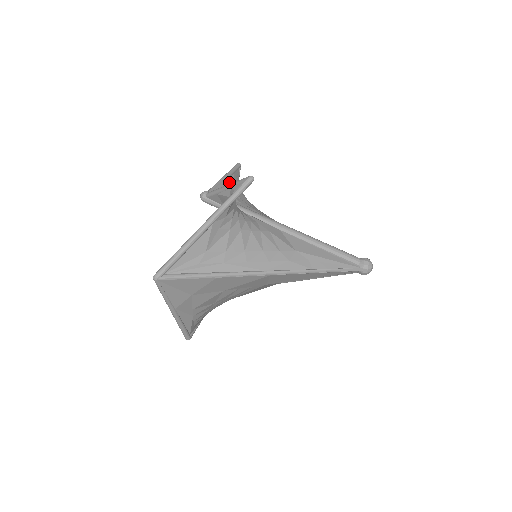
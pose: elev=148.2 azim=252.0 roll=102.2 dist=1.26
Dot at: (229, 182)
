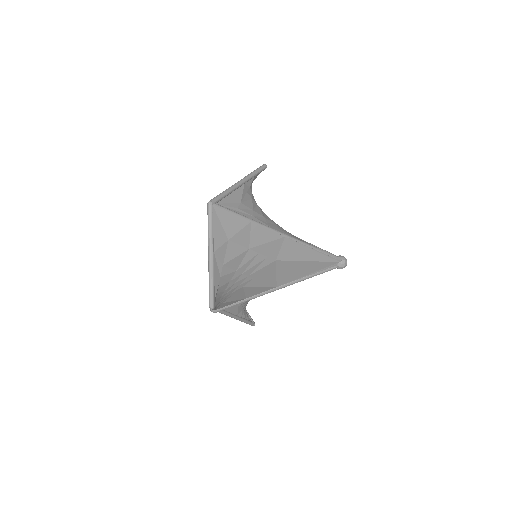
Dot at: occluded
